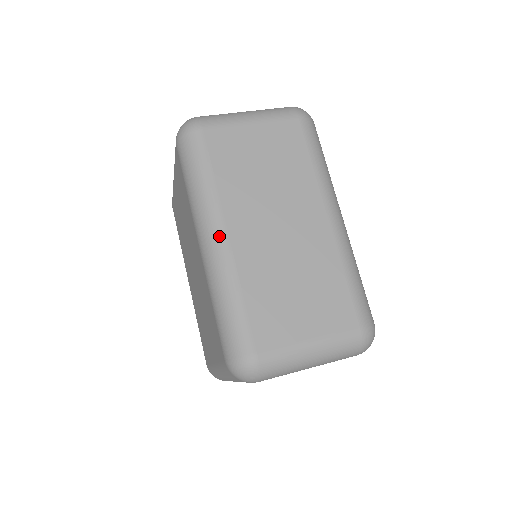
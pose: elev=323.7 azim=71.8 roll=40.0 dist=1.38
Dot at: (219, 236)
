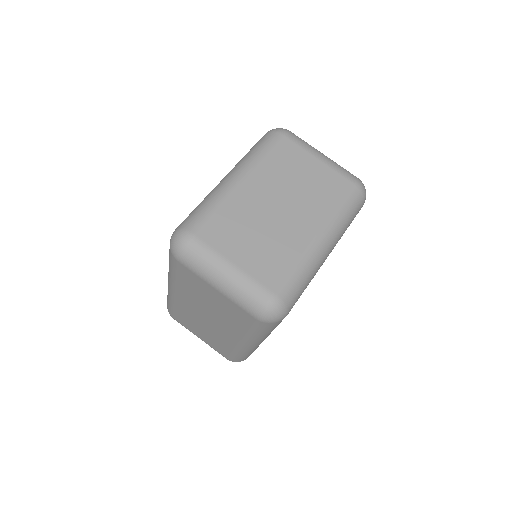
Dot at: (171, 290)
